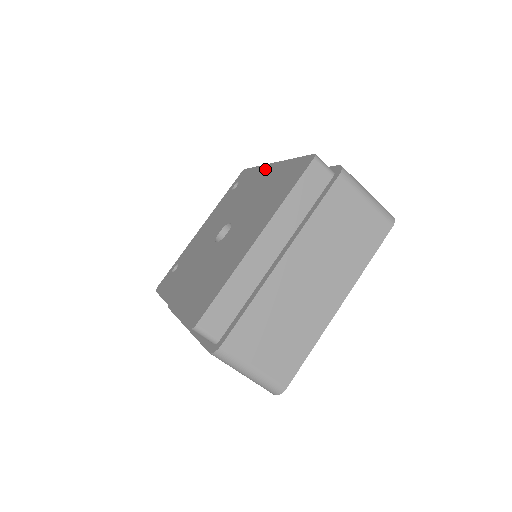
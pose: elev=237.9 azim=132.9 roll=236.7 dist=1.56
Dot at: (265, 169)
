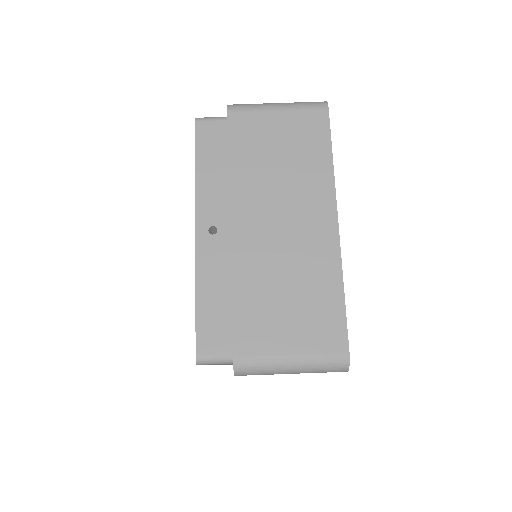
Dot at: occluded
